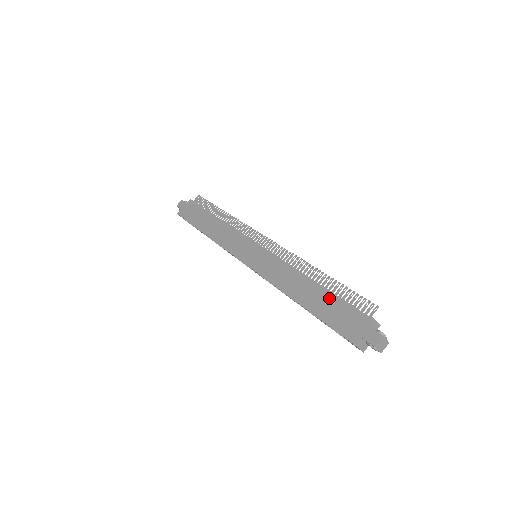
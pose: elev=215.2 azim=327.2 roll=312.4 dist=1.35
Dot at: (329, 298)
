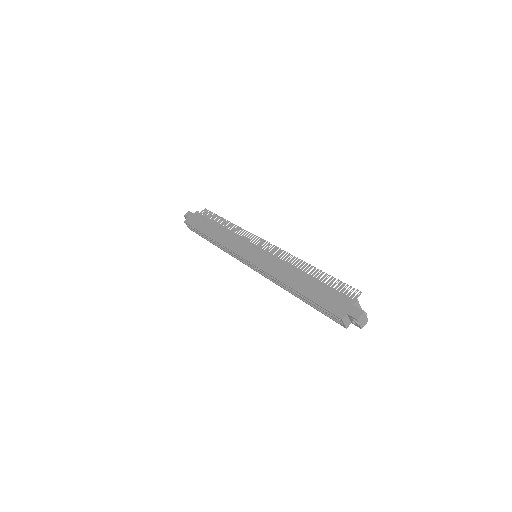
Dot at: (320, 285)
